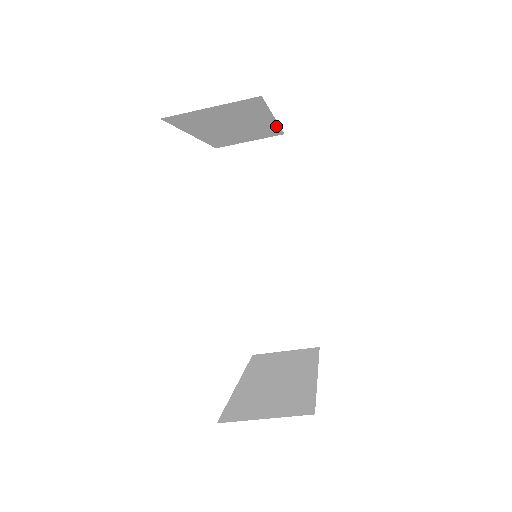
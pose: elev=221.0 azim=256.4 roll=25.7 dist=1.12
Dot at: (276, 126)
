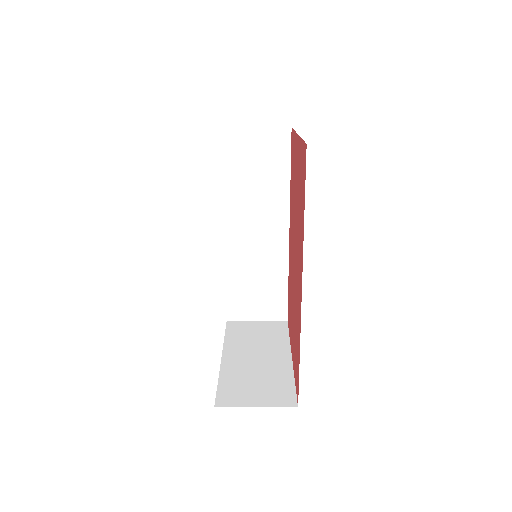
Dot at: occluded
